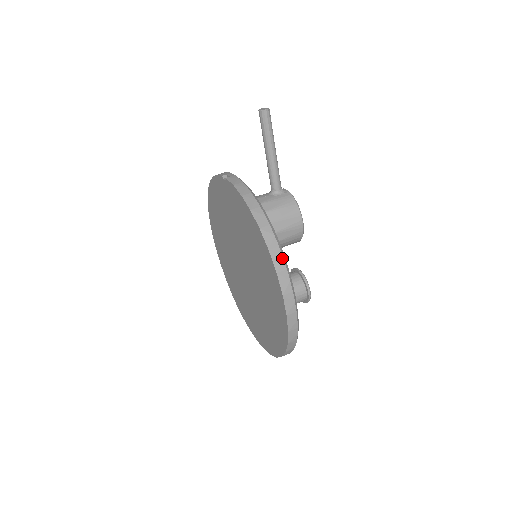
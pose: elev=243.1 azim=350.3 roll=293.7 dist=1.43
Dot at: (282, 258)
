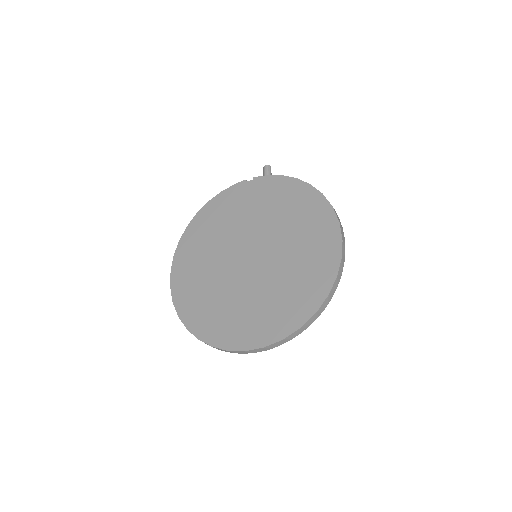
Dot at: occluded
